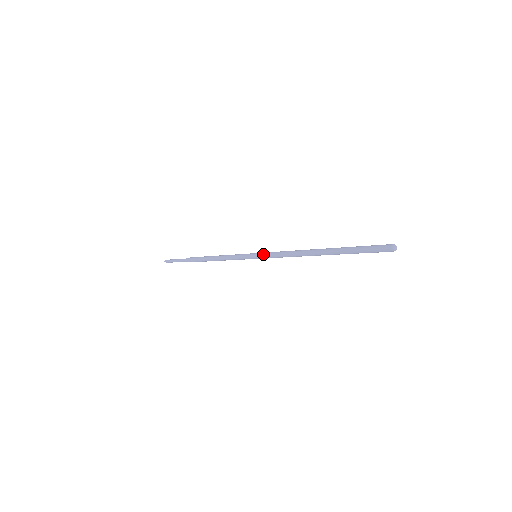
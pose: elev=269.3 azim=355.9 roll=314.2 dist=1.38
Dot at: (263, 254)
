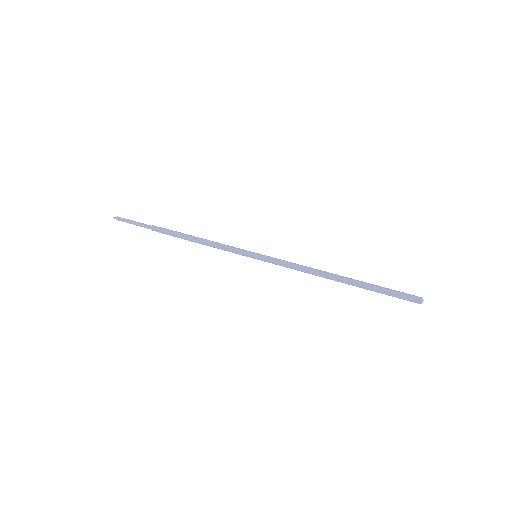
Dot at: (268, 259)
